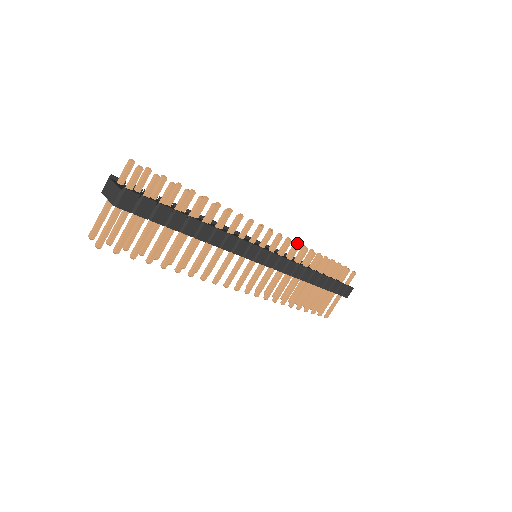
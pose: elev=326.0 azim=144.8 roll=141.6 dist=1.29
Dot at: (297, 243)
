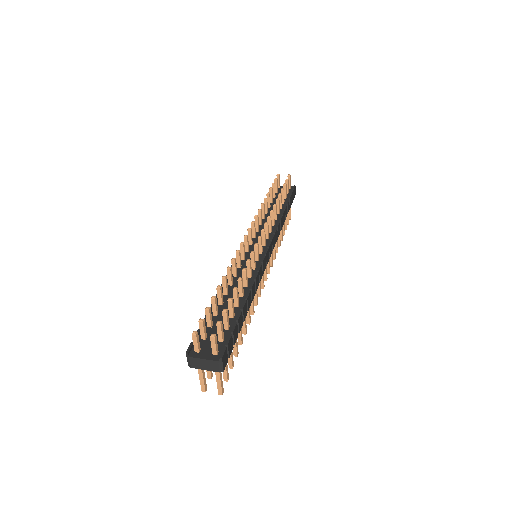
Dot at: (268, 217)
